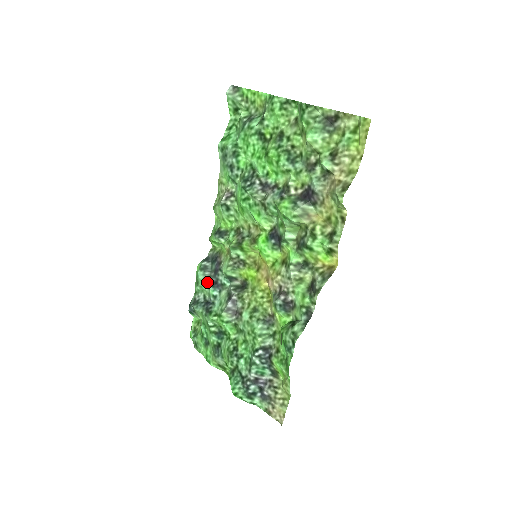
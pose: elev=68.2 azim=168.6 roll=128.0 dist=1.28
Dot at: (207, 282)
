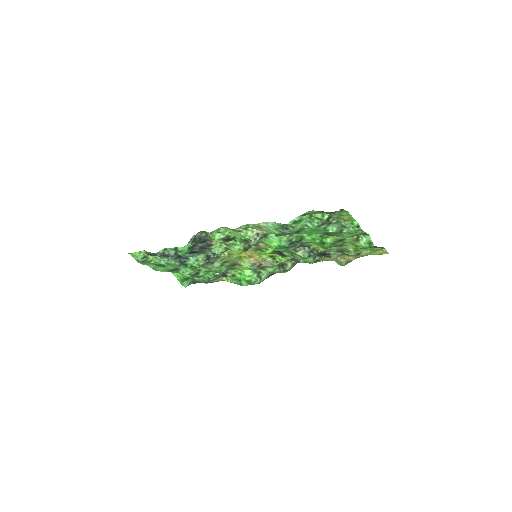
Dot at: (190, 253)
